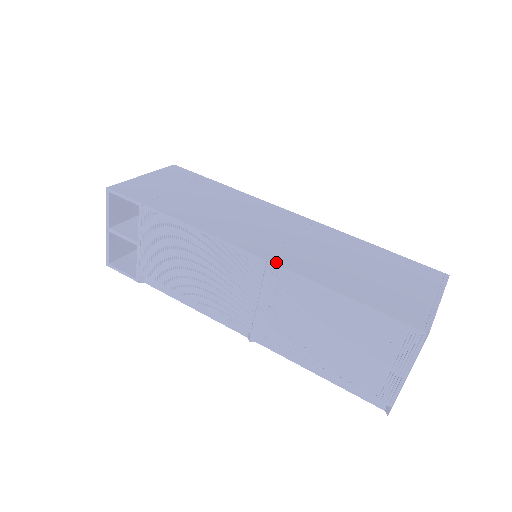
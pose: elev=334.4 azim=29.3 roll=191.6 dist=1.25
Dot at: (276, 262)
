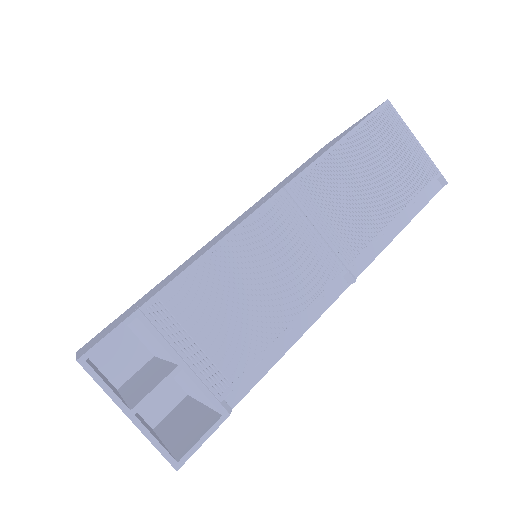
Dot at: (287, 183)
